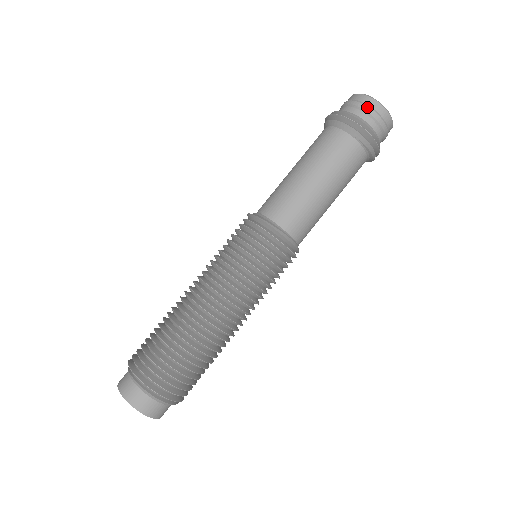
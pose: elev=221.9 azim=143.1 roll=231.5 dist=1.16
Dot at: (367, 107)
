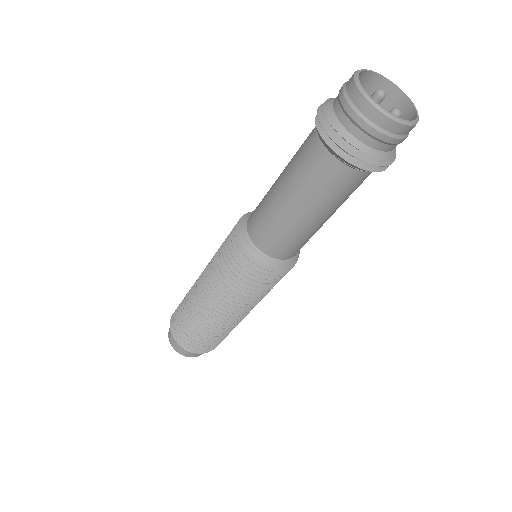
Dot at: (349, 107)
